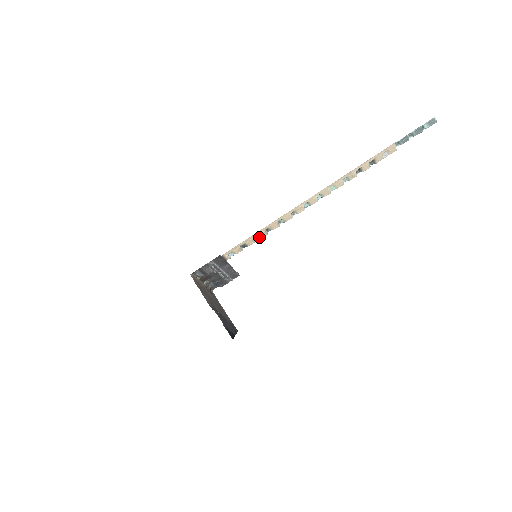
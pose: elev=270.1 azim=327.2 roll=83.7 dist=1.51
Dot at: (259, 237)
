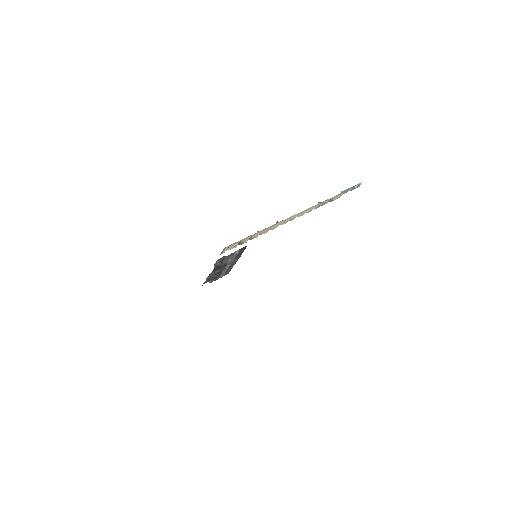
Dot at: (252, 238)
